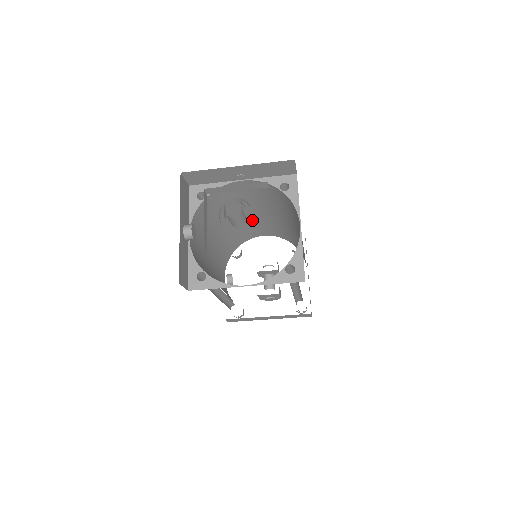
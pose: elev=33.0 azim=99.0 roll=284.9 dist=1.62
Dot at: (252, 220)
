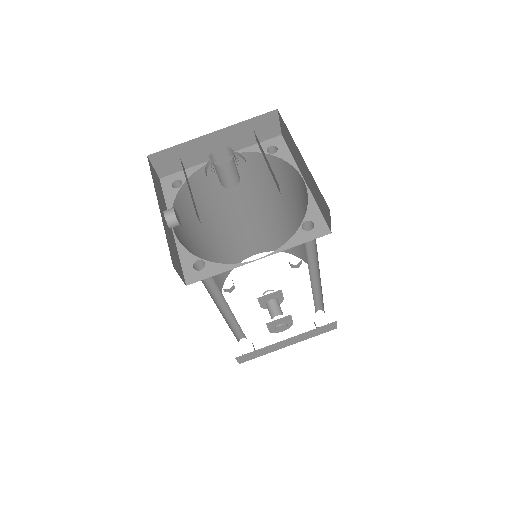
Dot at: (239, 228)
